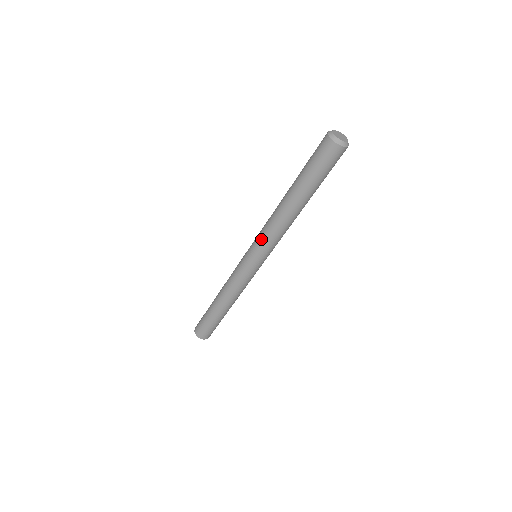
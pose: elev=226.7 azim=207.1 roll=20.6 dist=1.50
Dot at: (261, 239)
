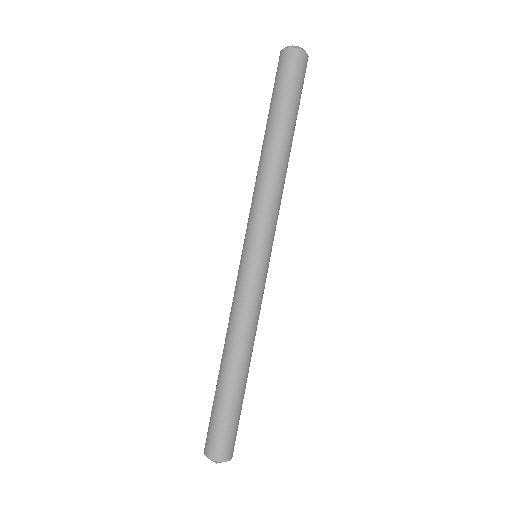
Dot at: (260, 216)
